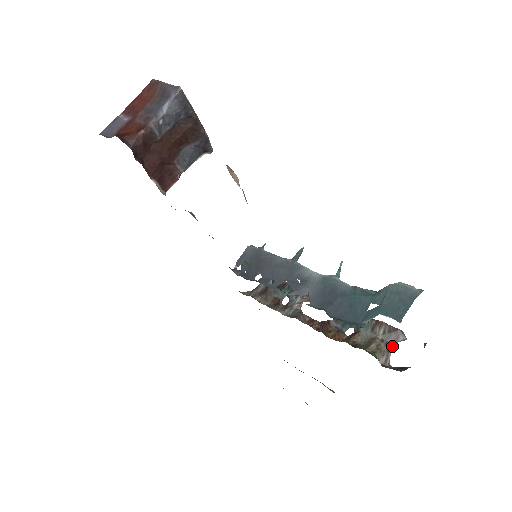
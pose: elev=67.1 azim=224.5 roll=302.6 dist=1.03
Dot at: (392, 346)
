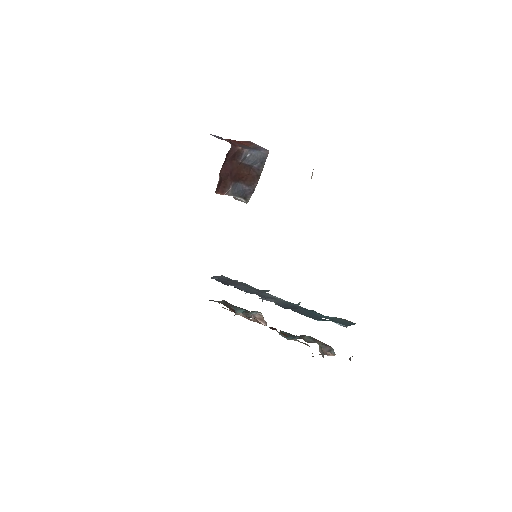
Dot at: (326, 353)
